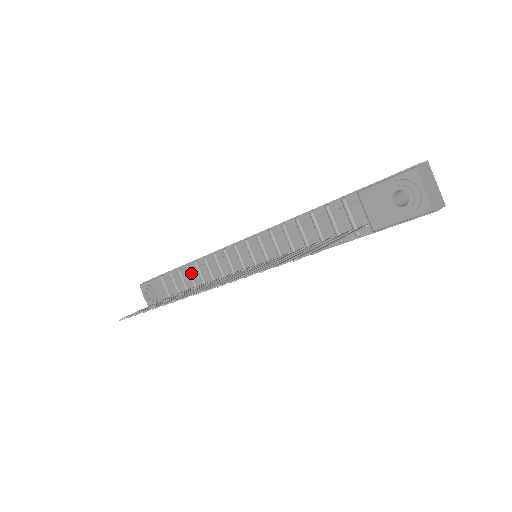
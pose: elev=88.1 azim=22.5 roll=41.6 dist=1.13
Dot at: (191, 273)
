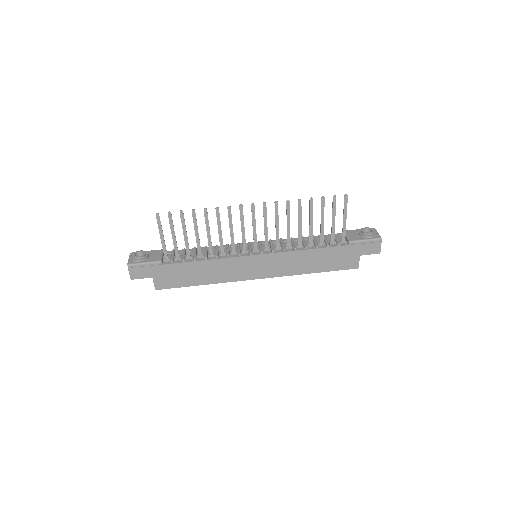
Dot at: (196, 251)
